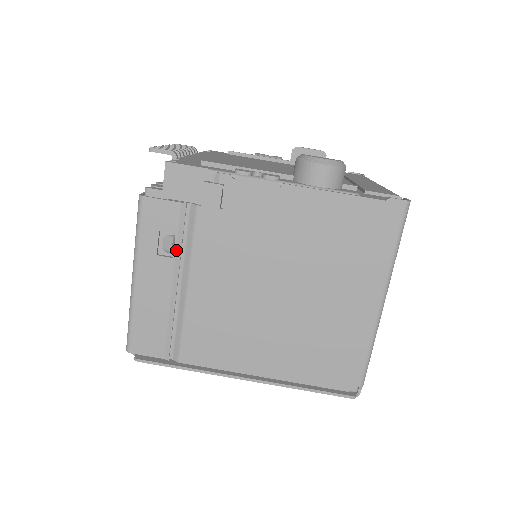
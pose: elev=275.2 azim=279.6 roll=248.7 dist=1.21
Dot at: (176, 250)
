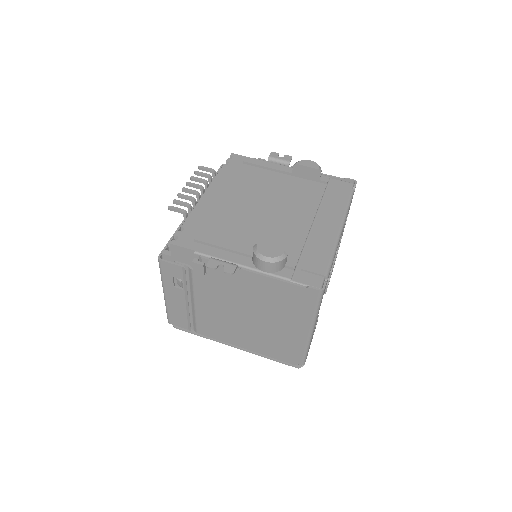
Dot at: (184, 287)
